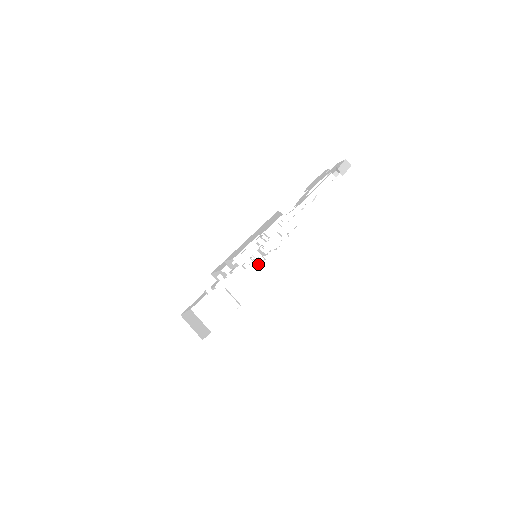
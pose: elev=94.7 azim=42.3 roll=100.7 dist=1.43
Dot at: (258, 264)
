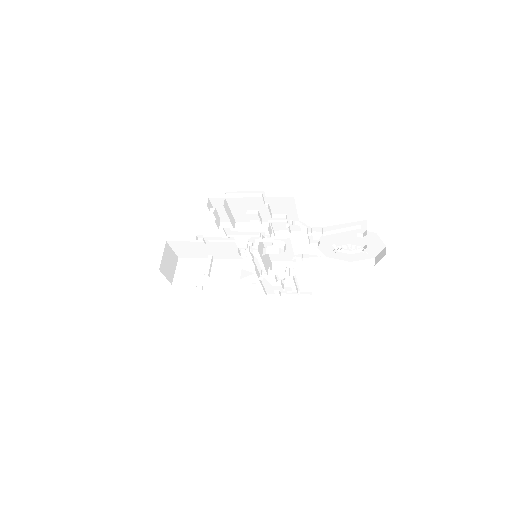
Dot at: occluded
